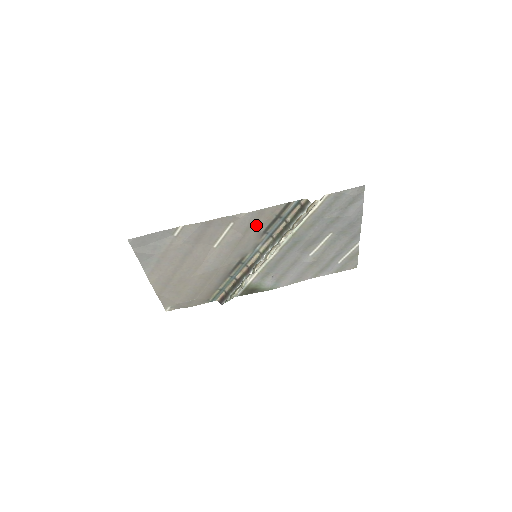
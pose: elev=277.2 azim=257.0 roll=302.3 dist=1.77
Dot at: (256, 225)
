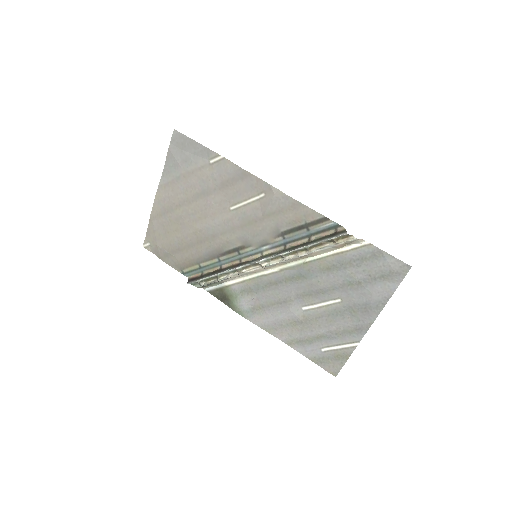
Dot at: (281, 217)
